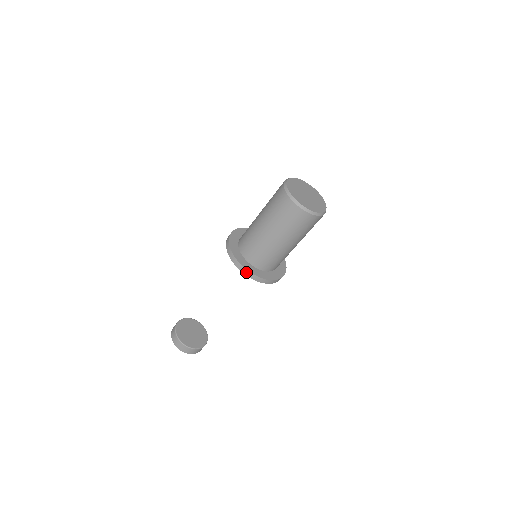
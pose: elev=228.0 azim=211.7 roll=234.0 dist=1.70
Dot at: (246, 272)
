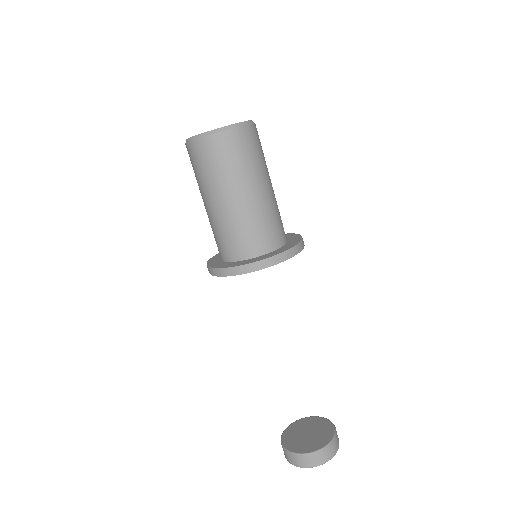
Dot at: (213, 271)
